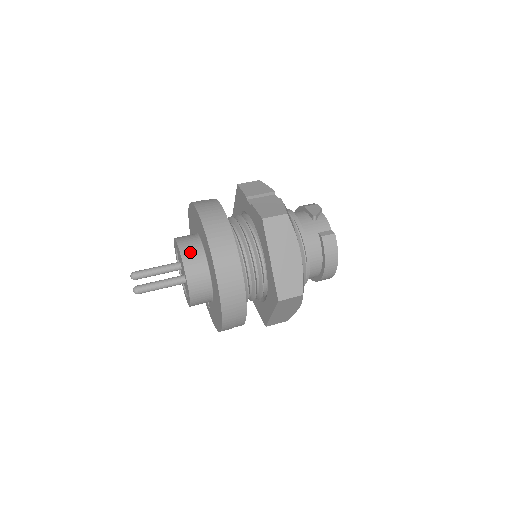
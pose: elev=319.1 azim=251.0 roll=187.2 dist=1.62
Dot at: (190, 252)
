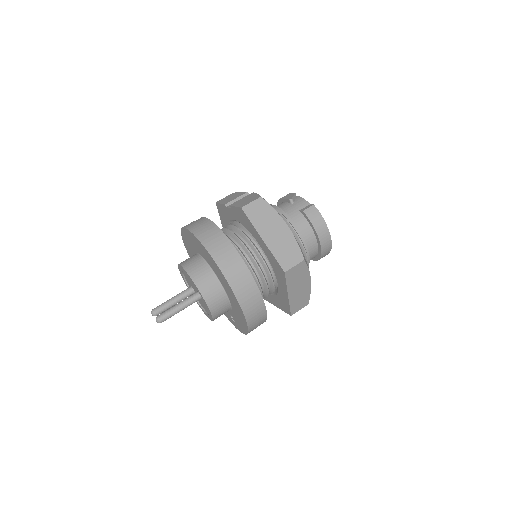
Dot at: (193, 266)
